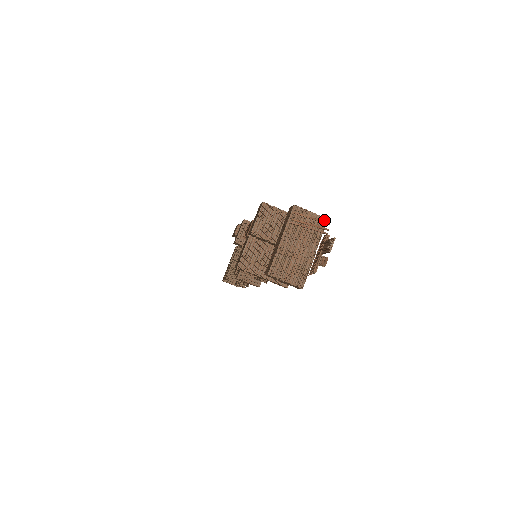
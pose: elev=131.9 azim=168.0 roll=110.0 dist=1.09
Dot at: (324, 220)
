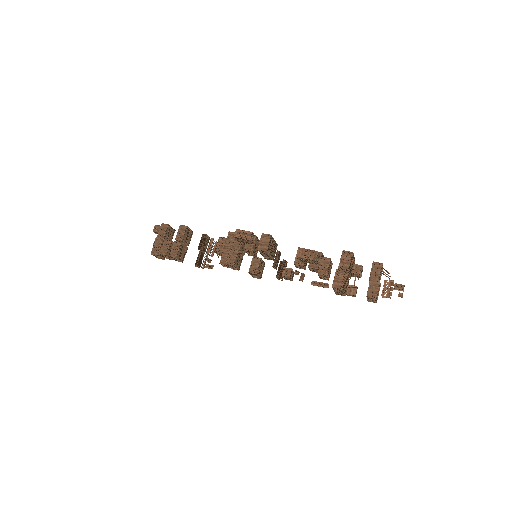
Dot at: occluded
